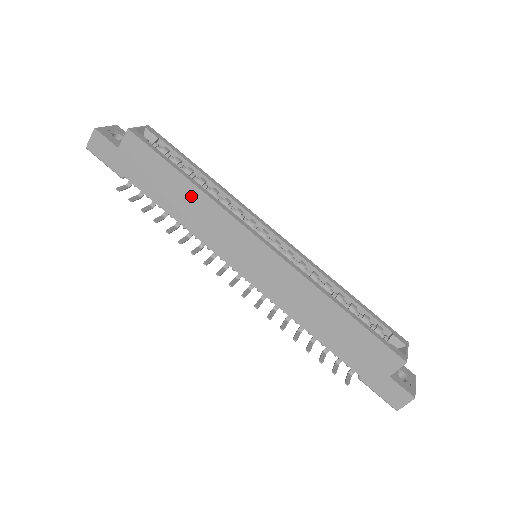
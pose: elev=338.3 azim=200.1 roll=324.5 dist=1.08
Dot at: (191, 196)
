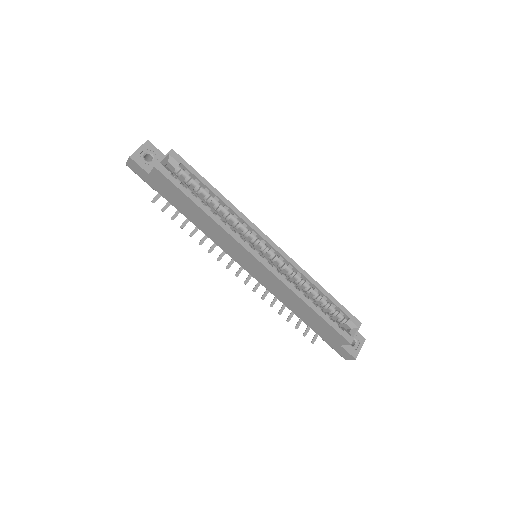
Dot at: (205, 219)
